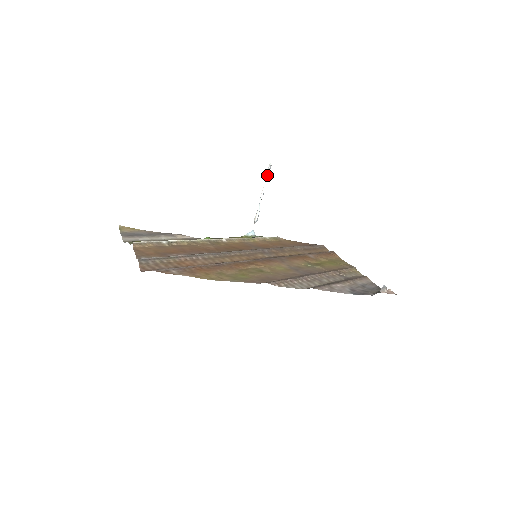
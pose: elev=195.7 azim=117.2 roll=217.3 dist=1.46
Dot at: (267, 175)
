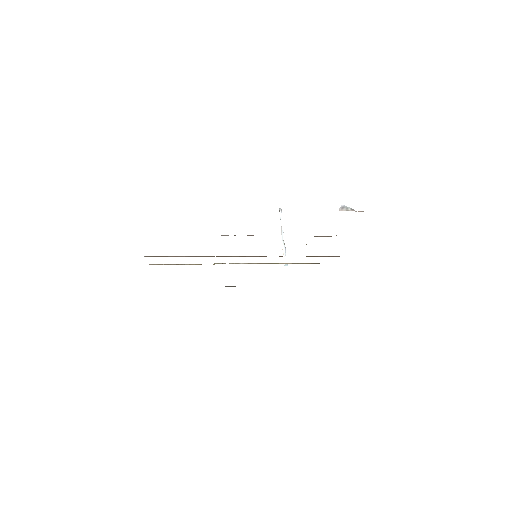
Dot at: occluded
